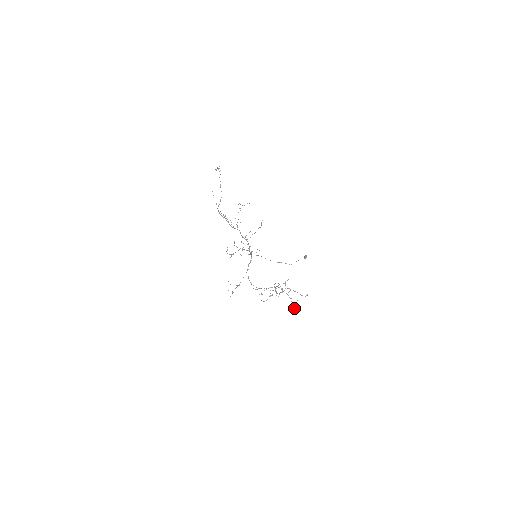
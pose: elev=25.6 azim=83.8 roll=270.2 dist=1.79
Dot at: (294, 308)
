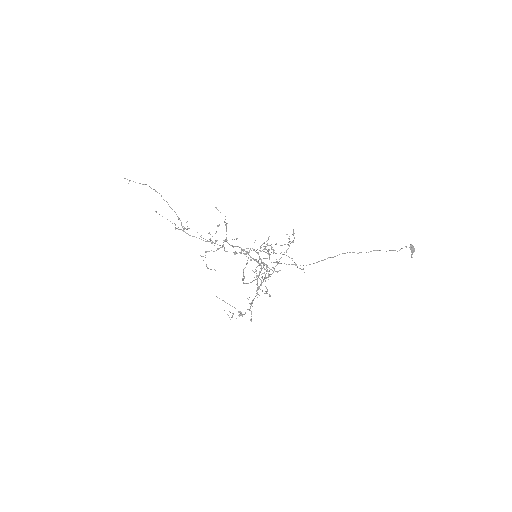
Dot at: occluded
